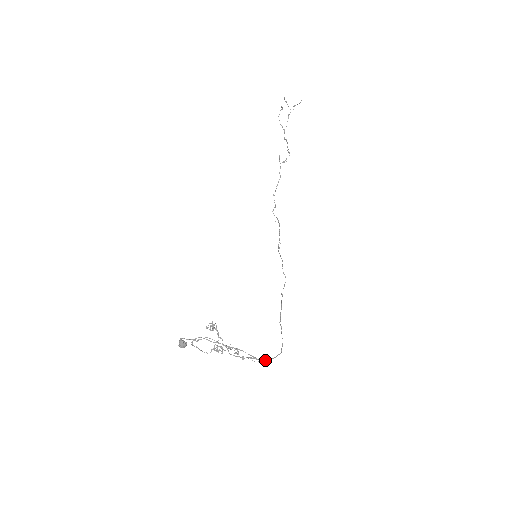
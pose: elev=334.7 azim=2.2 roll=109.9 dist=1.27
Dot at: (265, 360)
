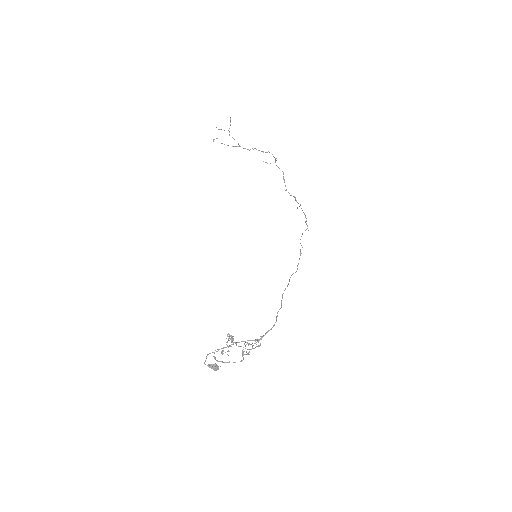
Dot at: (262, 336)
